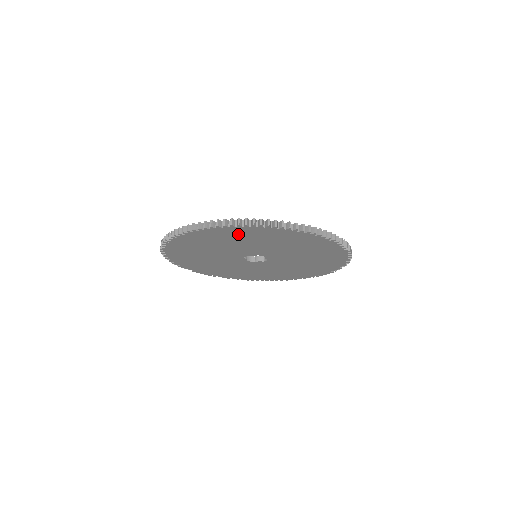
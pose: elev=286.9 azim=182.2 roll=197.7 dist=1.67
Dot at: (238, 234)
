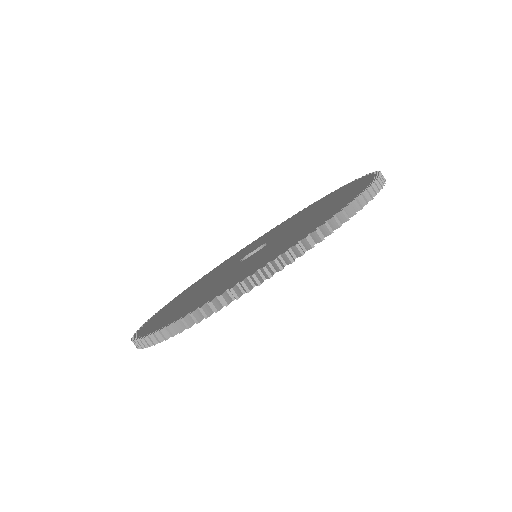
Dot at: occluded
